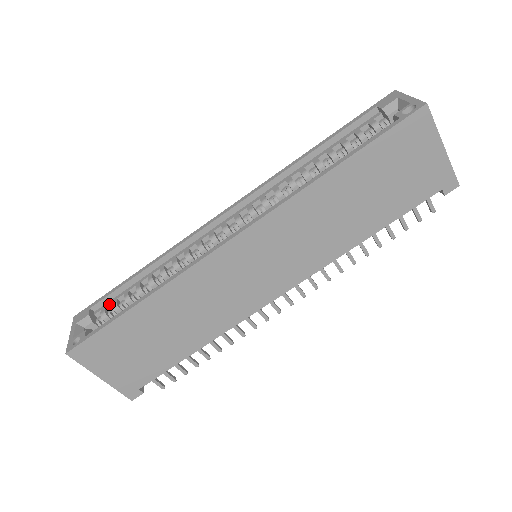
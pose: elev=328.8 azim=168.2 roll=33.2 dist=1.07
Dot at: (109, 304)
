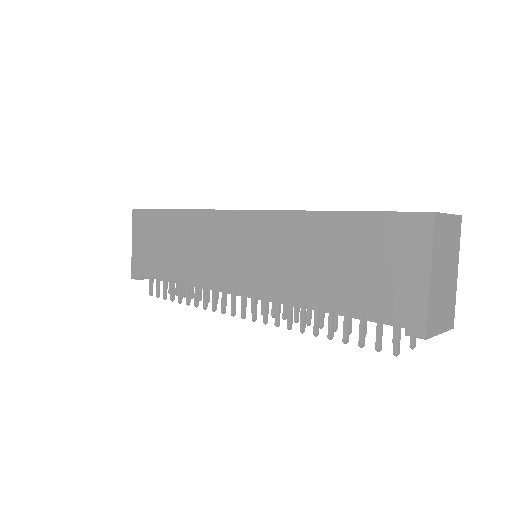
Dot at: occluded
